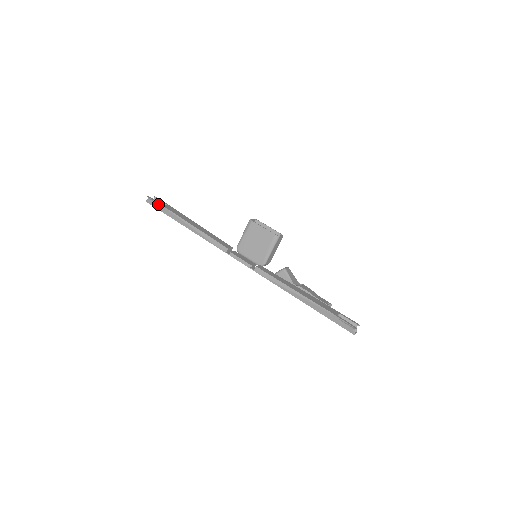
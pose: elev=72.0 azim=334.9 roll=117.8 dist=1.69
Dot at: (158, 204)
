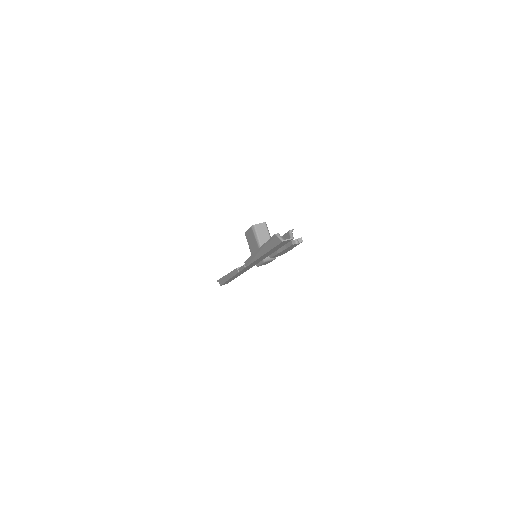
Dot at: (220, 280)
